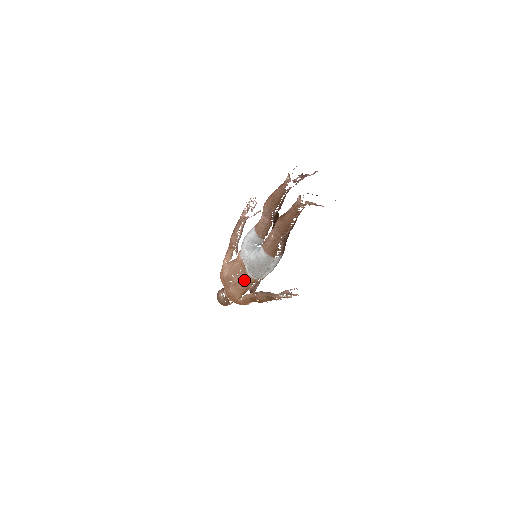
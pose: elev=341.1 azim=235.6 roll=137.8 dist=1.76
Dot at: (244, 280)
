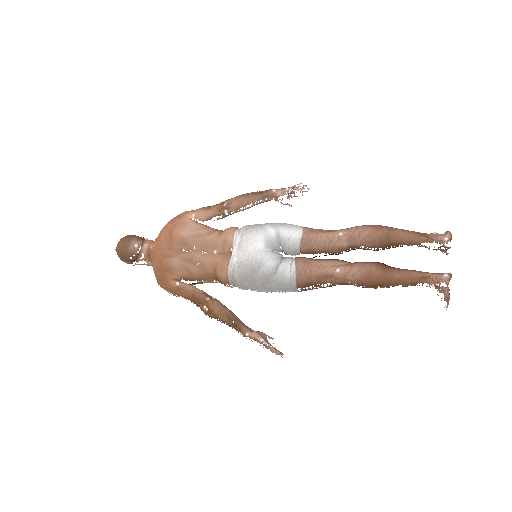
Dot at: (211, 268)
